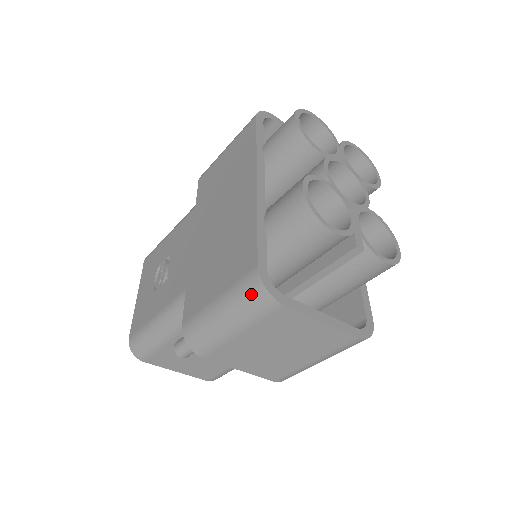
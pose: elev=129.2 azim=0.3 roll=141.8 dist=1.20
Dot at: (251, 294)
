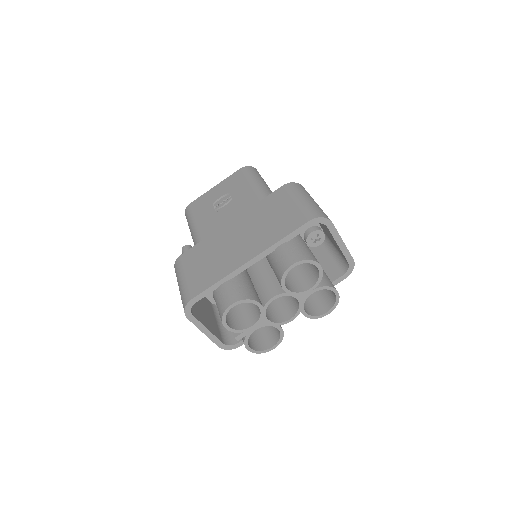
Dot at: (183, 300)
